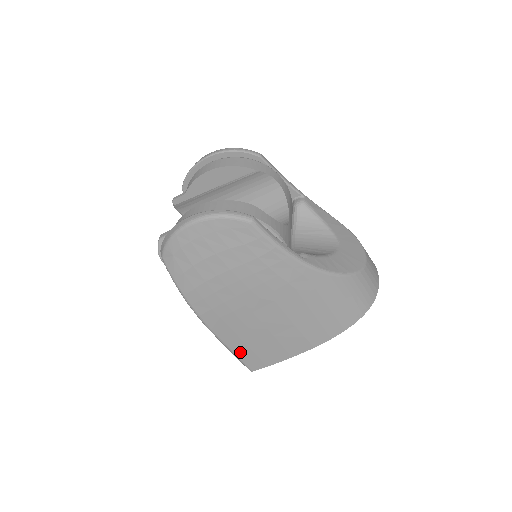
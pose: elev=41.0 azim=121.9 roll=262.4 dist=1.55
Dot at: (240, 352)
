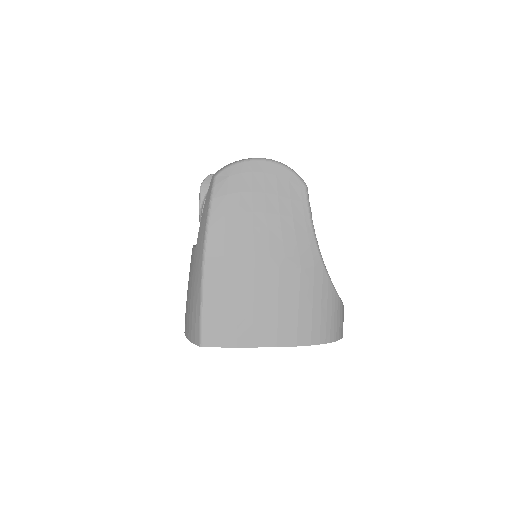
Dot at: (210, 311)
